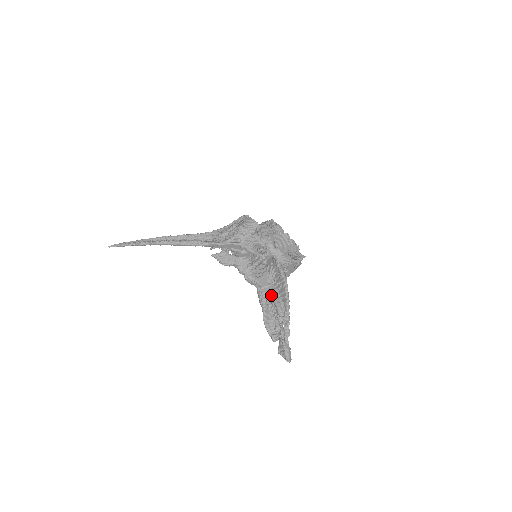
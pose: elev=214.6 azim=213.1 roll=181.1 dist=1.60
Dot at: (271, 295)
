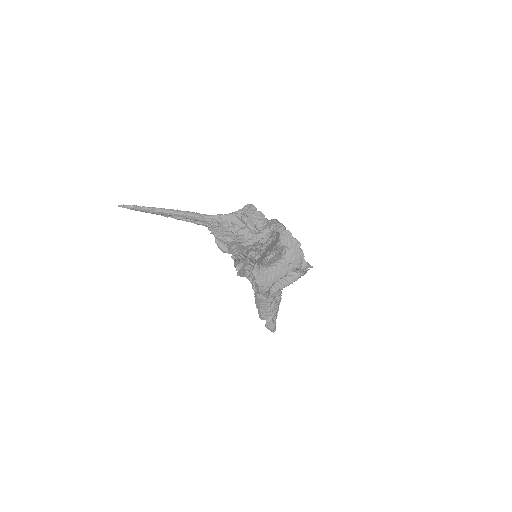
Dot at: occluded
